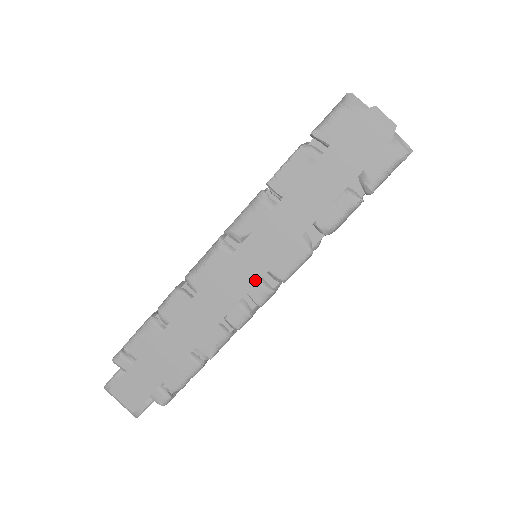
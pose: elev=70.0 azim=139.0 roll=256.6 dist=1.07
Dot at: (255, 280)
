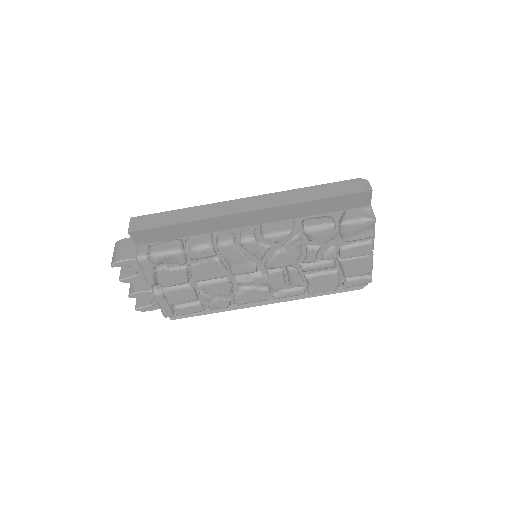
Dot at: (254, 209)
